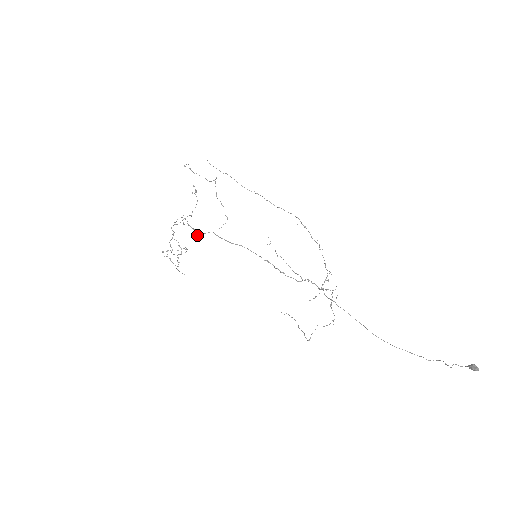
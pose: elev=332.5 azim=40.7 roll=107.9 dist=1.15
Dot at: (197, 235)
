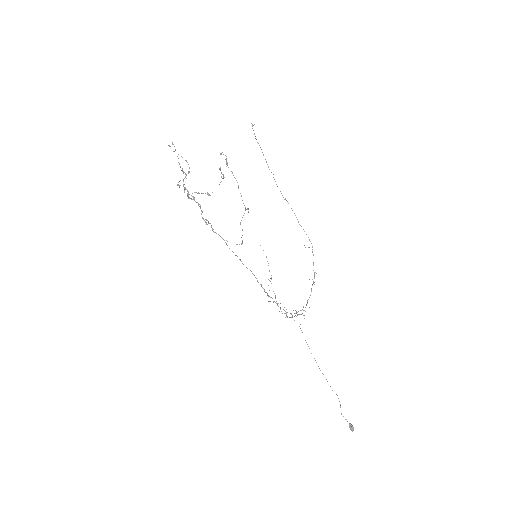
Dot at: (208, 221)
